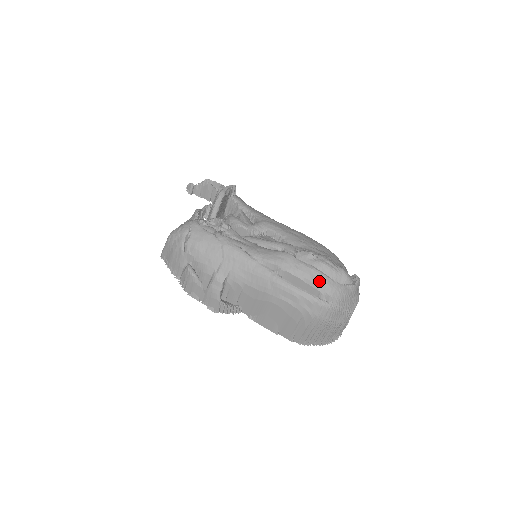
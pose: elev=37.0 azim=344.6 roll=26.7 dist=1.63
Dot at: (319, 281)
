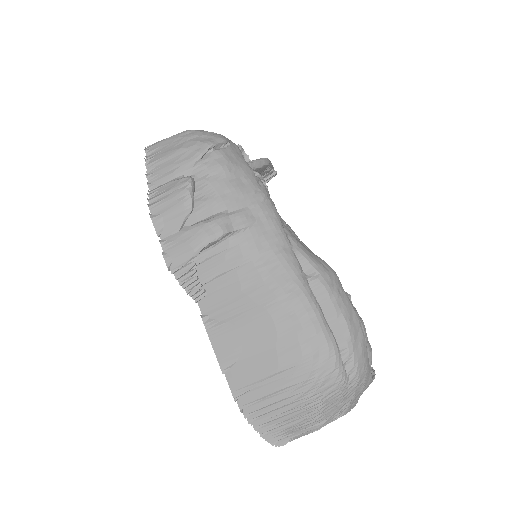
Dot at: (355, 332)
